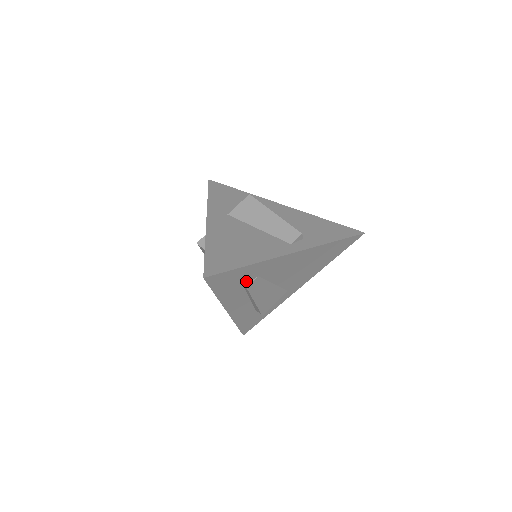
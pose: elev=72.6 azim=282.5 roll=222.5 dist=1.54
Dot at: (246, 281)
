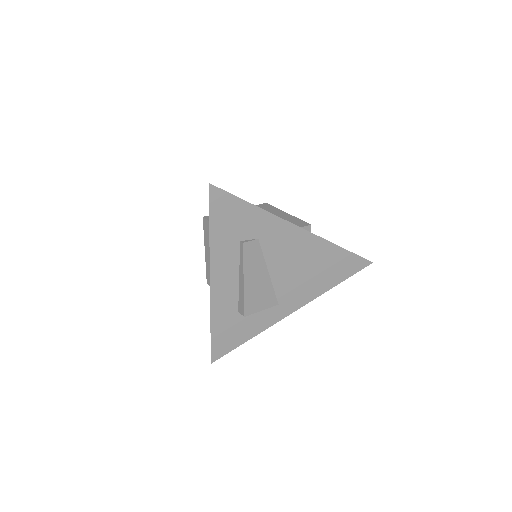
Dot at: (245, 236)
